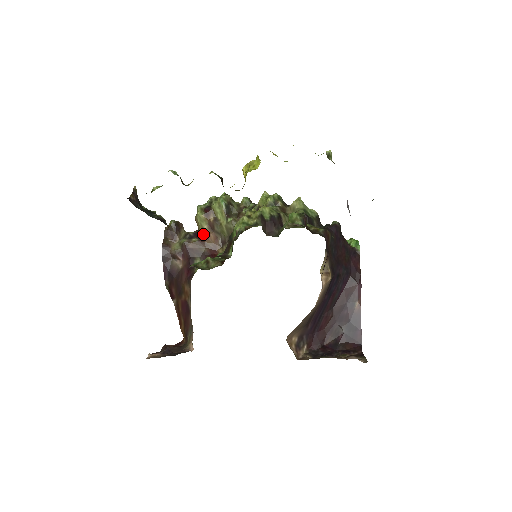
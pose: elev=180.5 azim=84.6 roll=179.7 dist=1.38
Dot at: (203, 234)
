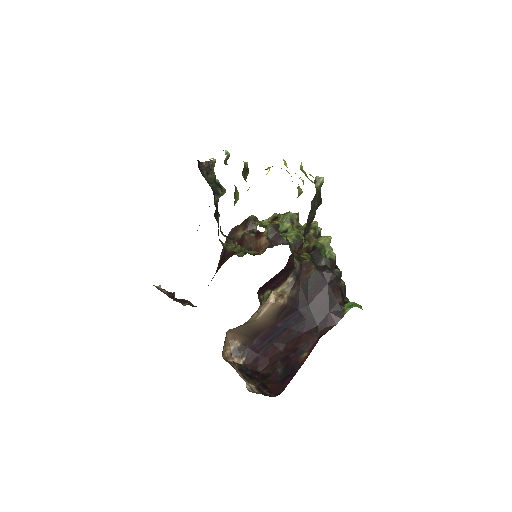
Dot at: (262, 235)
